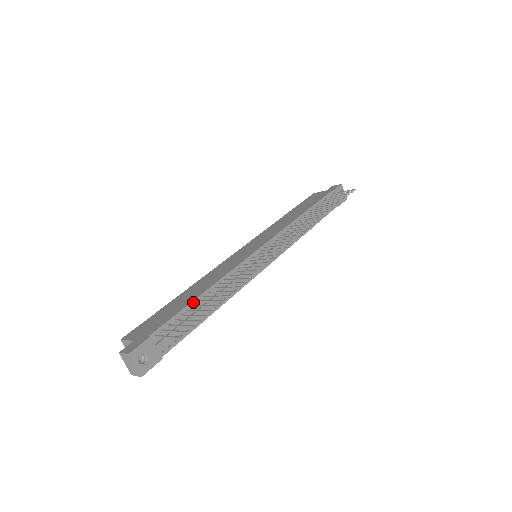
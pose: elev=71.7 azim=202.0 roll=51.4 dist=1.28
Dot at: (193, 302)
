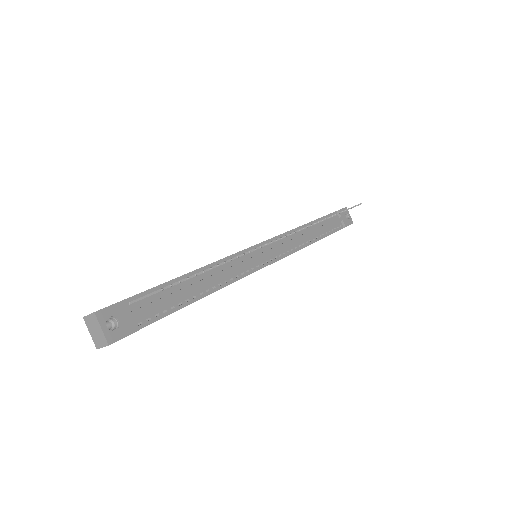
Dot at: (180, 278)
